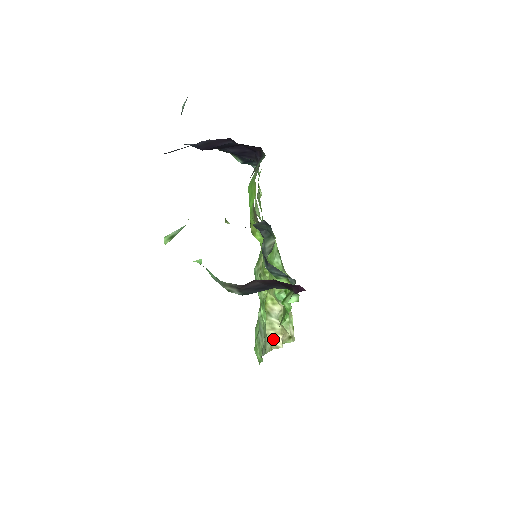
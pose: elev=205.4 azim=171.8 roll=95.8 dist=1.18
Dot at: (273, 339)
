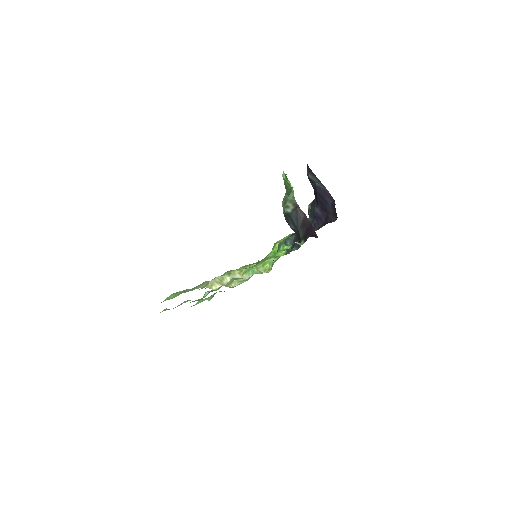
Dot at: (215, 283)
